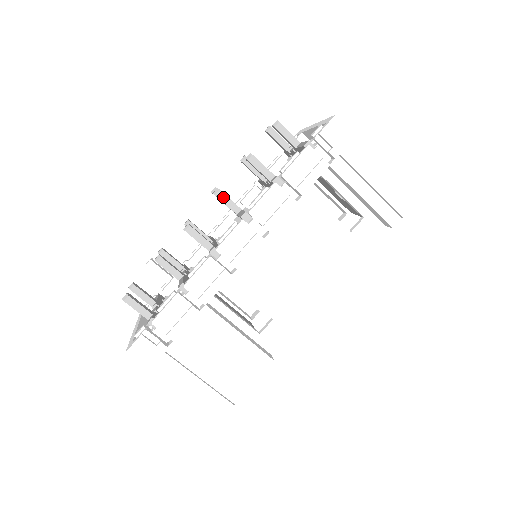
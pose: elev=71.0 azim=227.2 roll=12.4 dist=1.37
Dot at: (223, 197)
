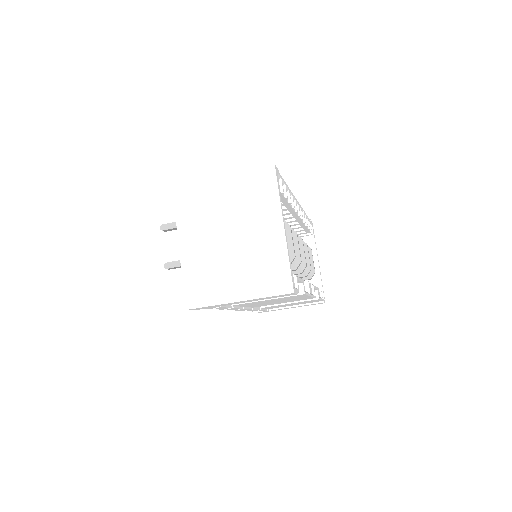
Dot at: occluded
